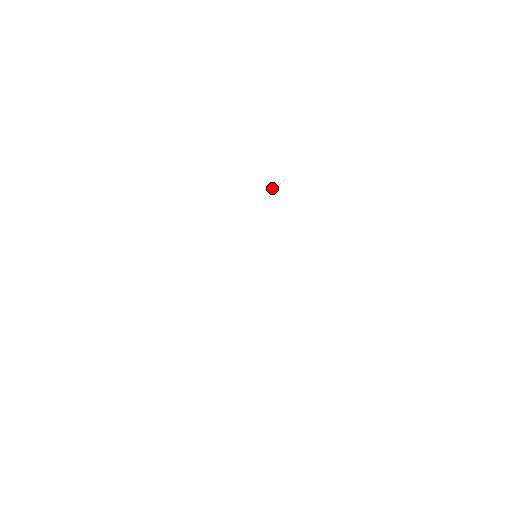
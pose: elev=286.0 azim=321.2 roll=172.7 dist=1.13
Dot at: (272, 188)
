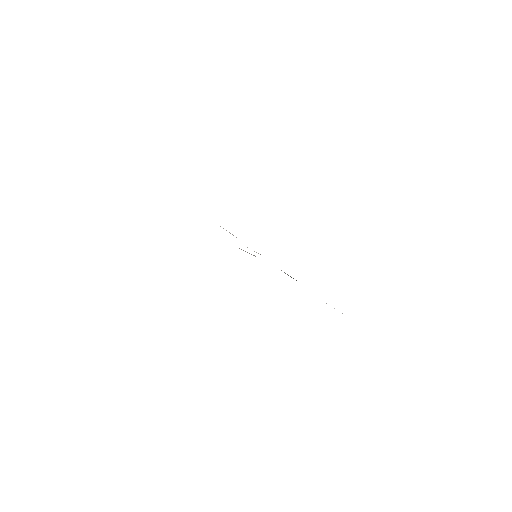
Dot at: (256, 252)
